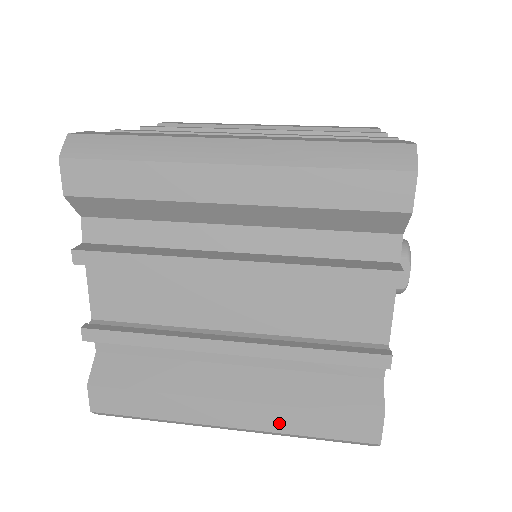
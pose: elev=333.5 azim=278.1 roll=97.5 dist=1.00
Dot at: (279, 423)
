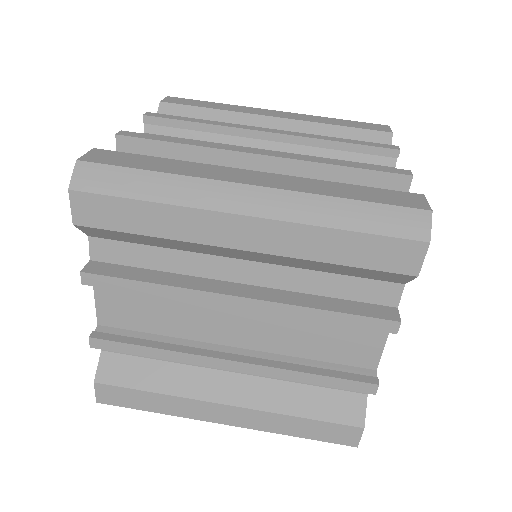
Dot at: (270, 425)
